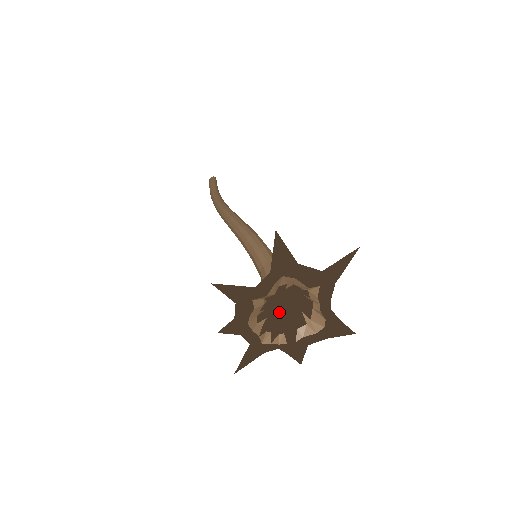
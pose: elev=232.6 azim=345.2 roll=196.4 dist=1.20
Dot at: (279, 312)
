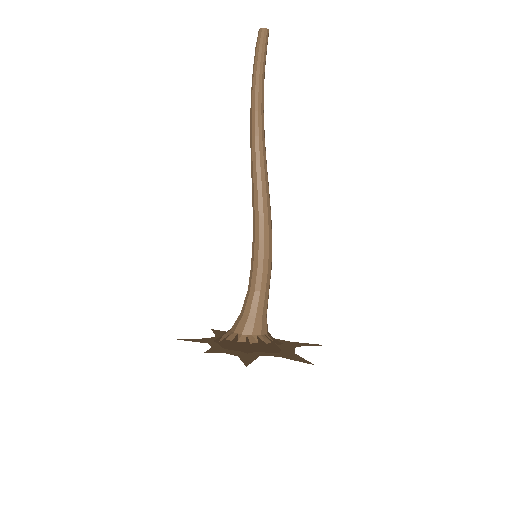
Dot at: occluded
